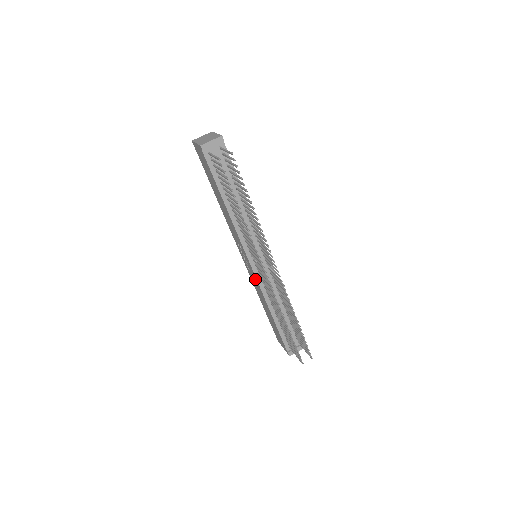
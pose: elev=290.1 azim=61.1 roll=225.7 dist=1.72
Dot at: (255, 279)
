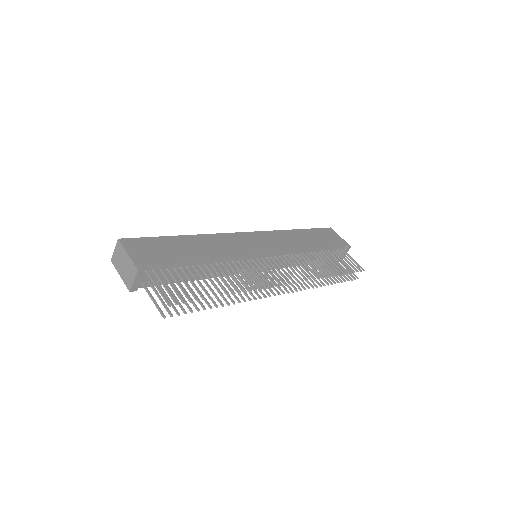
Dot at: occluded
